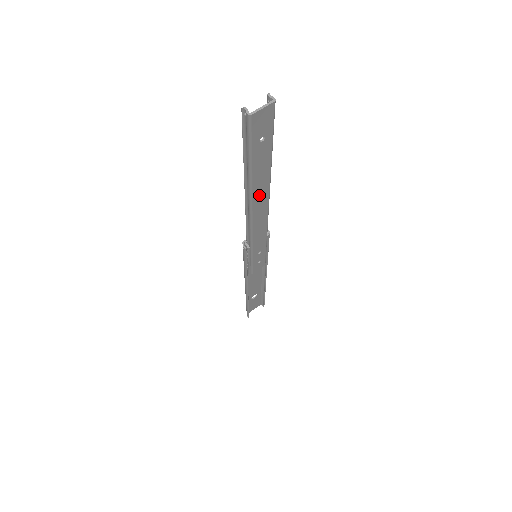
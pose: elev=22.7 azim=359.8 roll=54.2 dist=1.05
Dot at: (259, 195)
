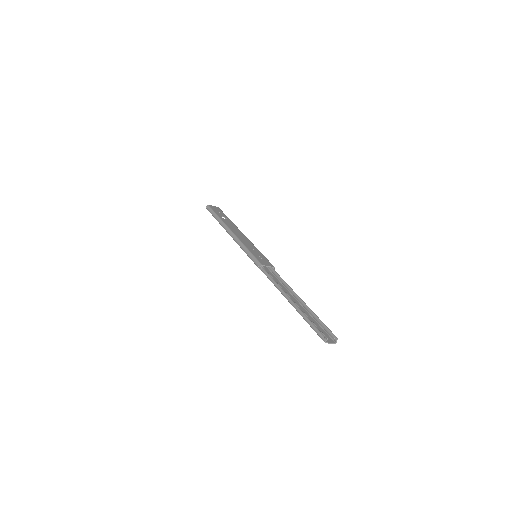
Dot at: occluded
